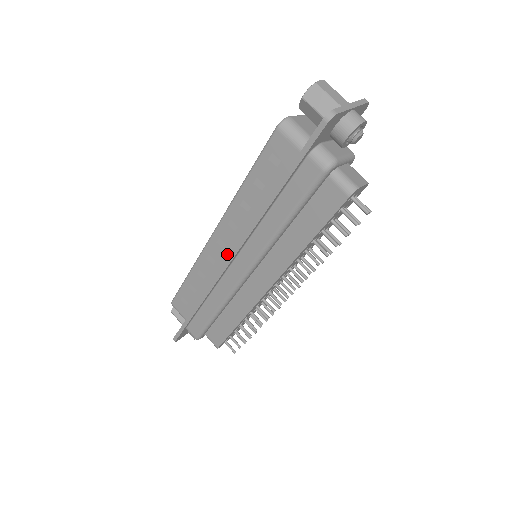
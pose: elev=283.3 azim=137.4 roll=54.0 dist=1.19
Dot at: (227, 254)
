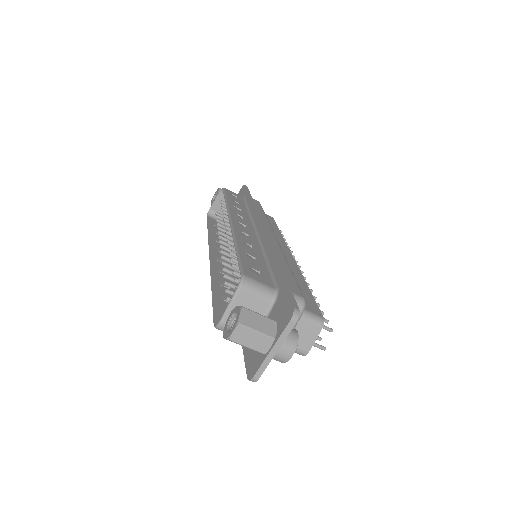
Dot at: occluded
